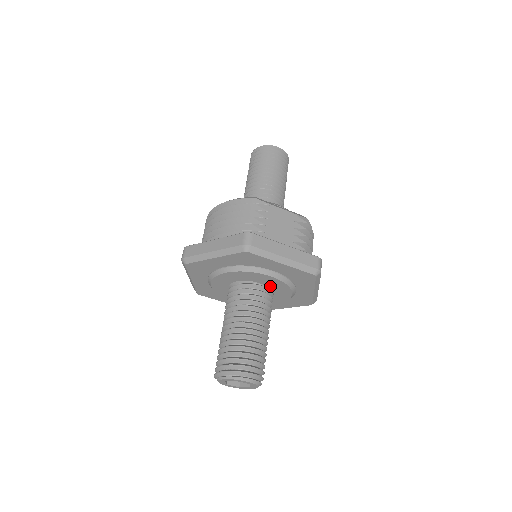
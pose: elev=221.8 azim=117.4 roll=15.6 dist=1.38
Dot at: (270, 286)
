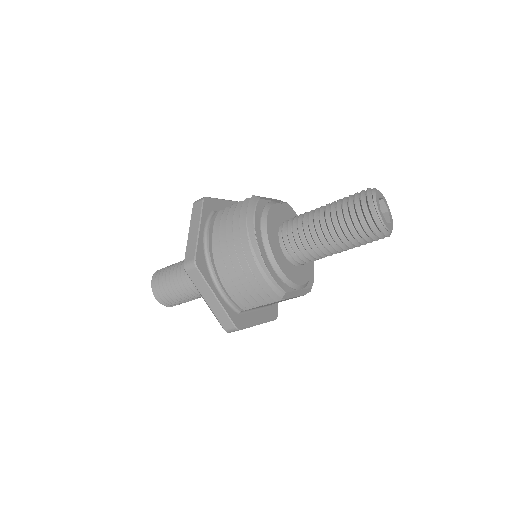
Dot at: occluded
